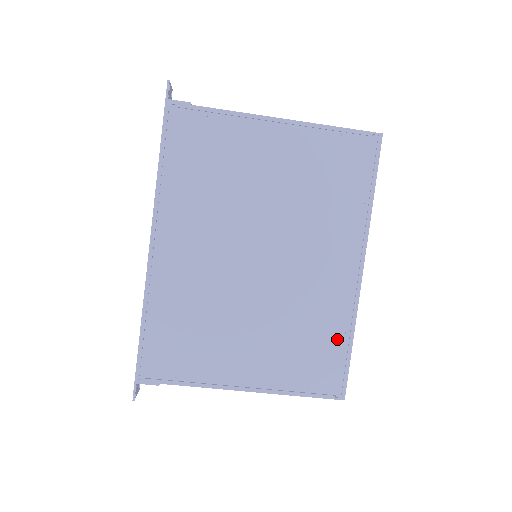
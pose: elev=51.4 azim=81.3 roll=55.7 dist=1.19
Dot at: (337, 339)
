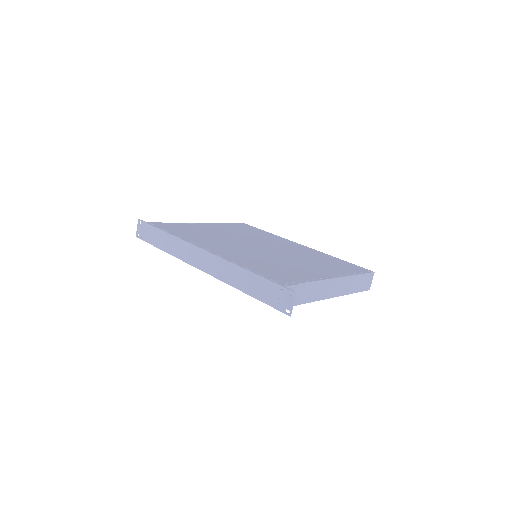
Dot at: occluded
